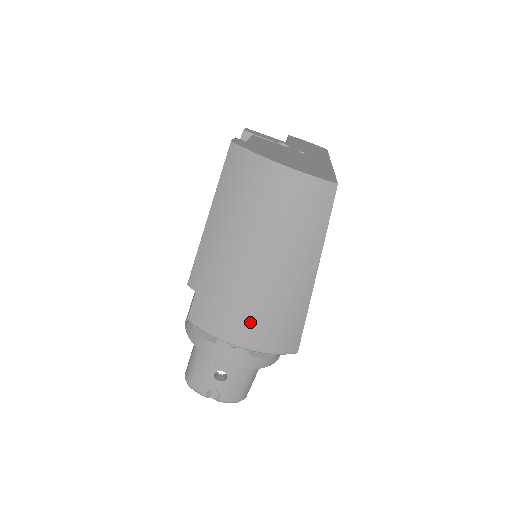
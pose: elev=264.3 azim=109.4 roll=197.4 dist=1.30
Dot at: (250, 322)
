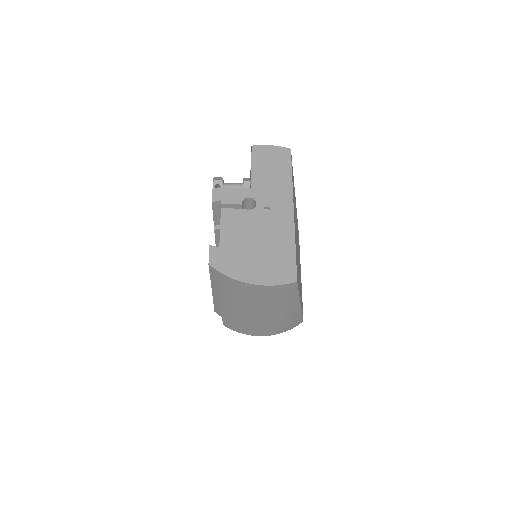
Dot at: (265, 329)
